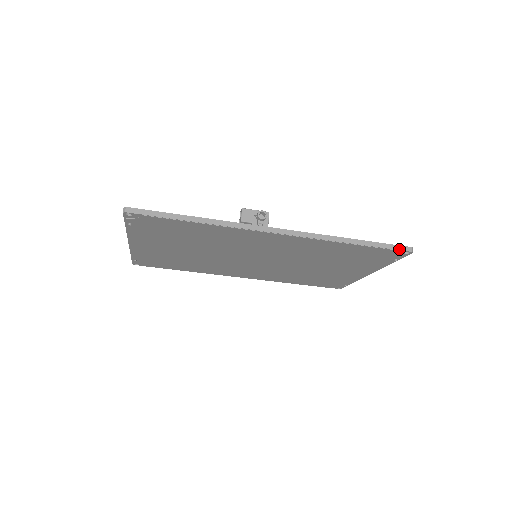
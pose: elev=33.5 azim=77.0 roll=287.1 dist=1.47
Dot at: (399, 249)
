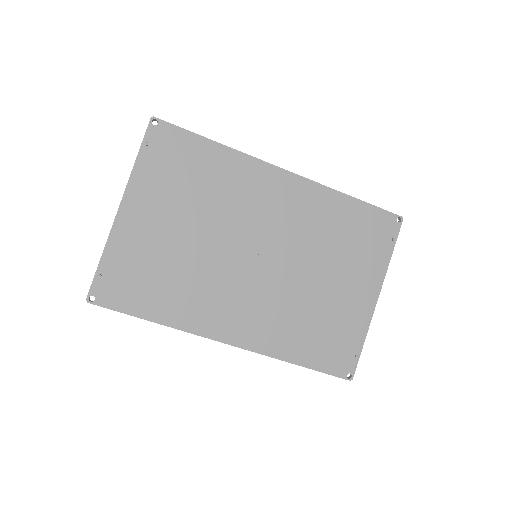
Dot at: (390, 212)
